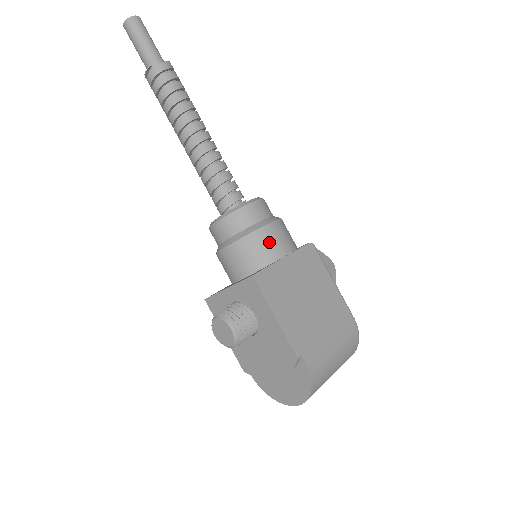
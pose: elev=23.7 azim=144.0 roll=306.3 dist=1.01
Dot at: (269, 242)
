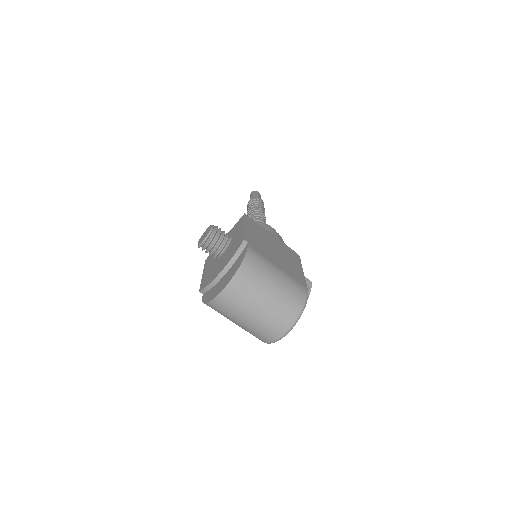
Dot at: occluded
